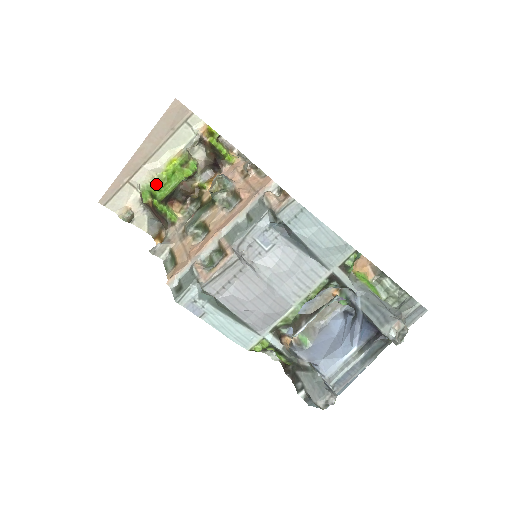
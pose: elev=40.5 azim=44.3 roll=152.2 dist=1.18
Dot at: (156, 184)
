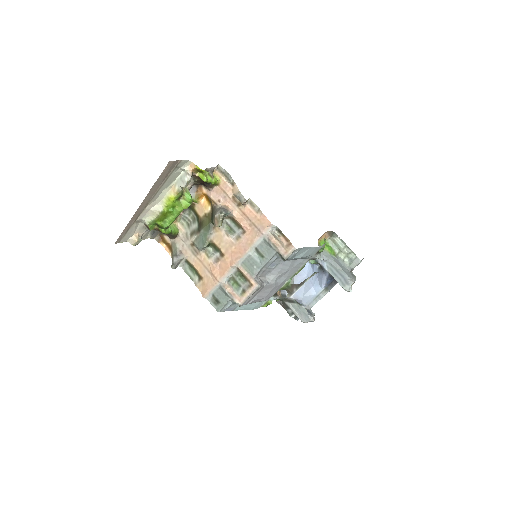
Dot at: (160, 219)
